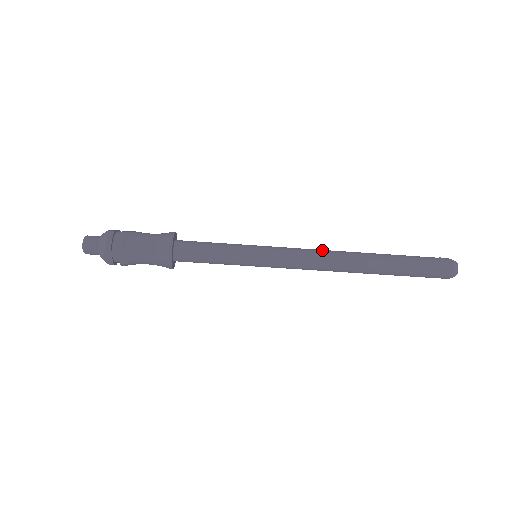
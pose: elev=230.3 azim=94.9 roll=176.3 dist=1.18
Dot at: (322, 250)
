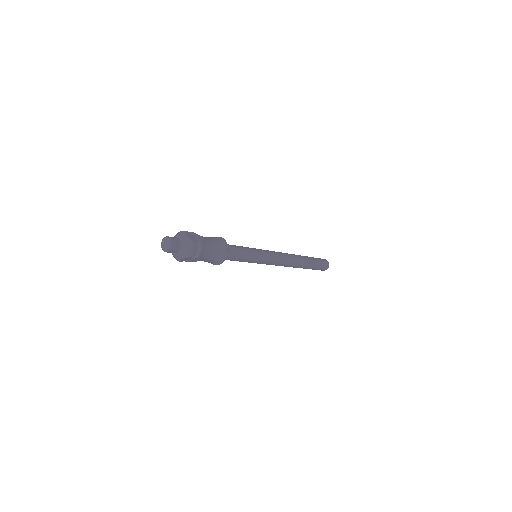
Dot at: (287, 256)
